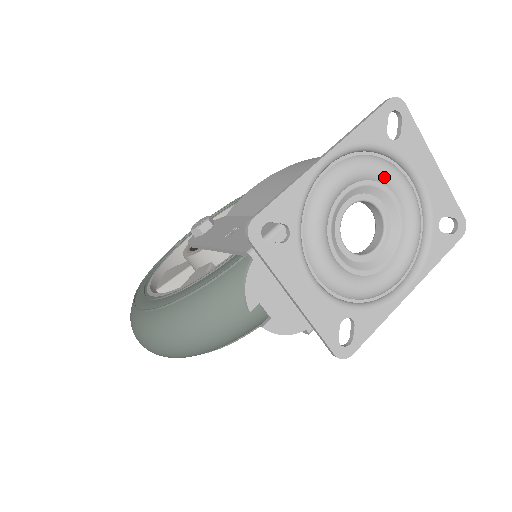
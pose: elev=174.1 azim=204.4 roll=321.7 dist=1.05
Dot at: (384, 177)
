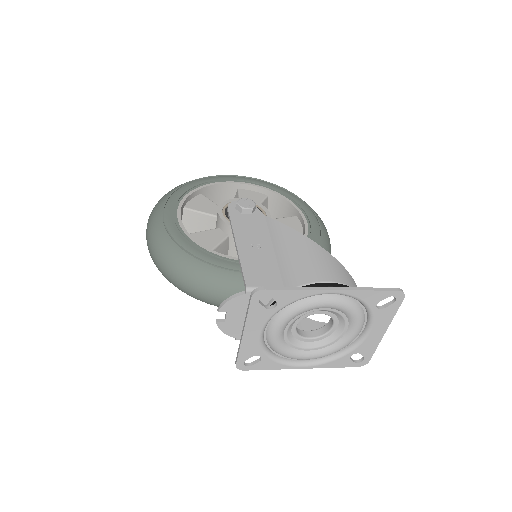
Dot at: (352, 318)
